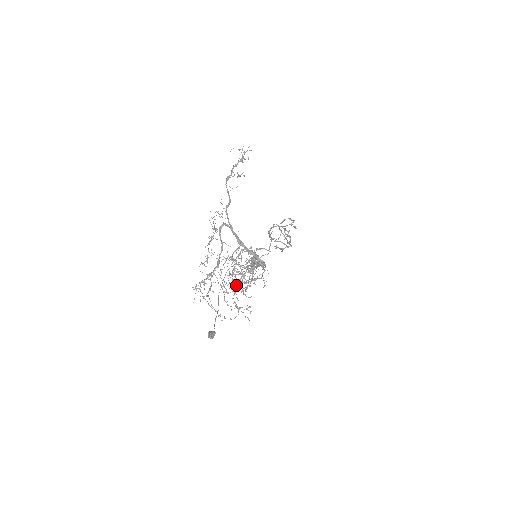
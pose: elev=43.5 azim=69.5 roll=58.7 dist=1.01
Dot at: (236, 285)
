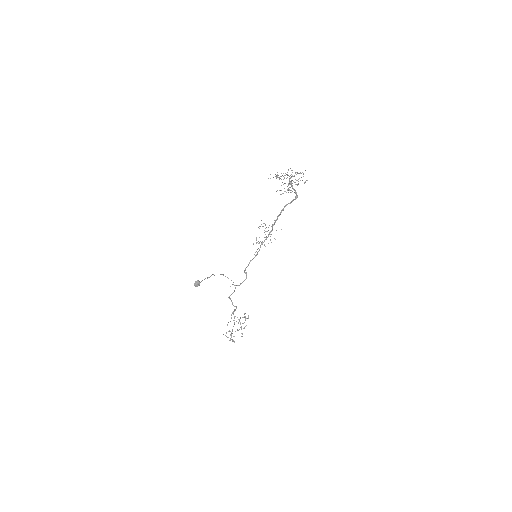
Dot at: occluded
